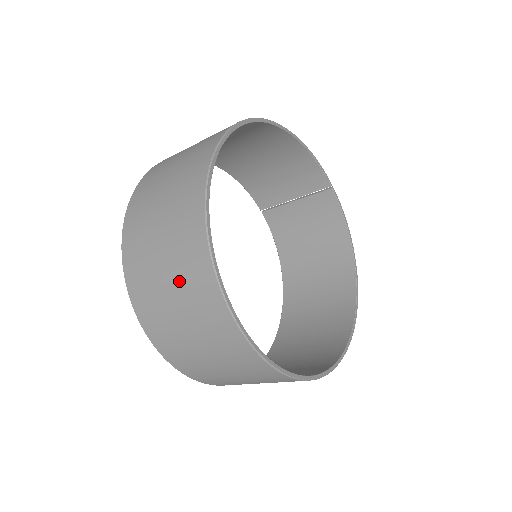
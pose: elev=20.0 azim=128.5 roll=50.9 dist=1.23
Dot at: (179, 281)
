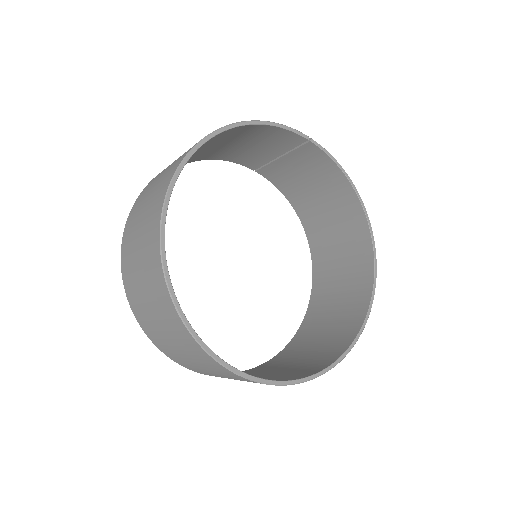
Dot at: (187, 352)
